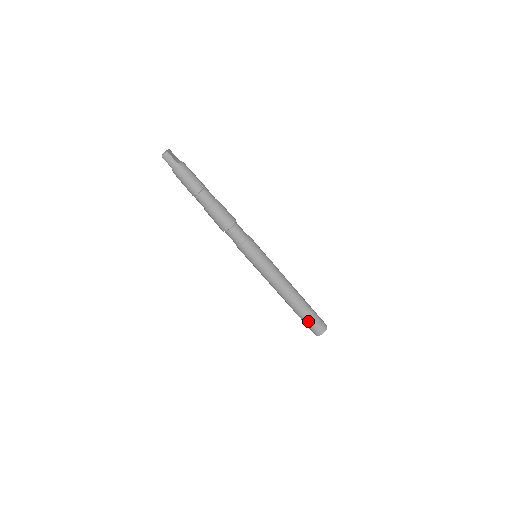
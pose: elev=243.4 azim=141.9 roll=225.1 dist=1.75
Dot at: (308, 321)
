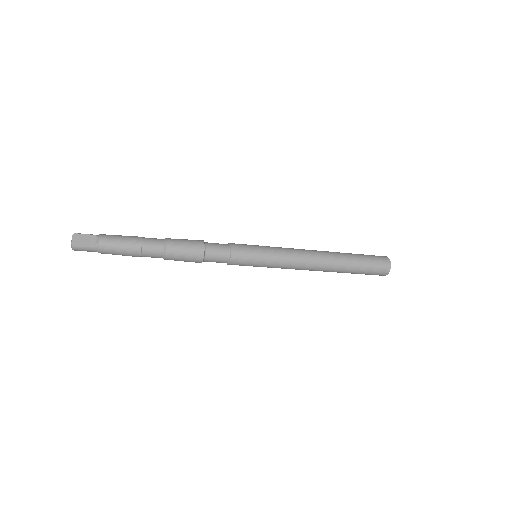
Dot at: occluded
